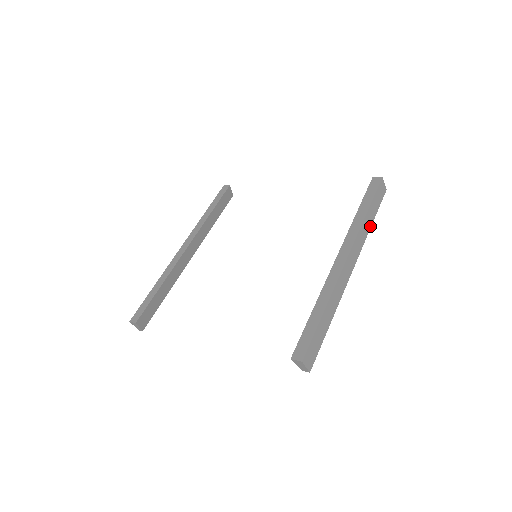
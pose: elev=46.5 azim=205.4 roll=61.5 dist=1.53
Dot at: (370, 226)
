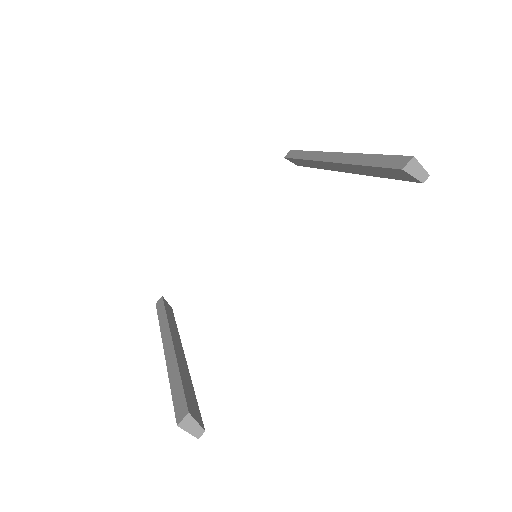
Dot at: occluded
